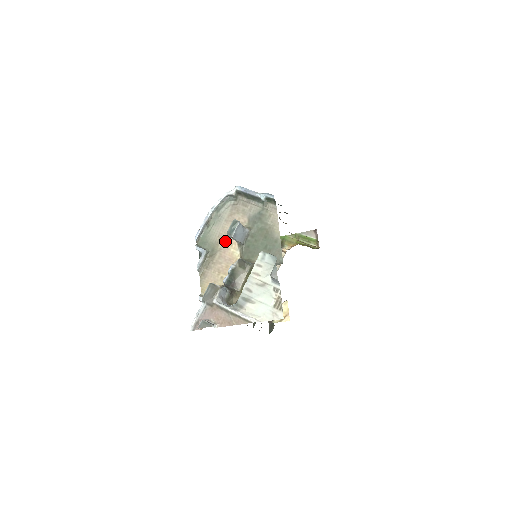
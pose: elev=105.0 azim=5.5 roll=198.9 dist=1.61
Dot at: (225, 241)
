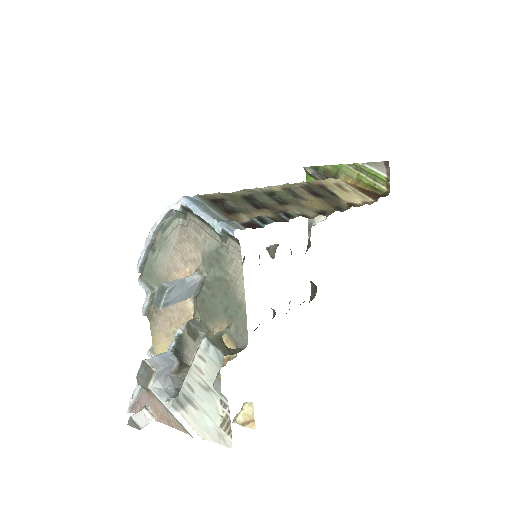
Dot at: occluded
